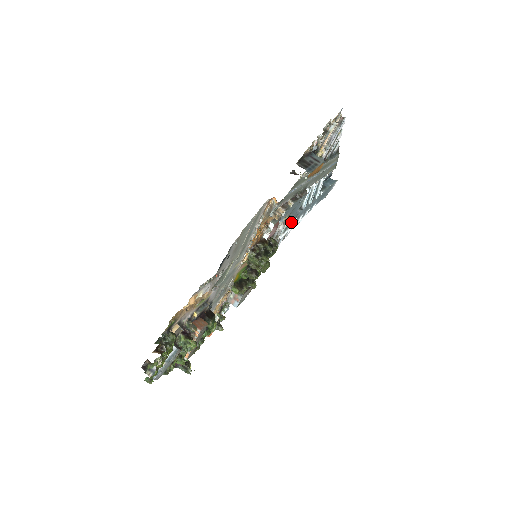
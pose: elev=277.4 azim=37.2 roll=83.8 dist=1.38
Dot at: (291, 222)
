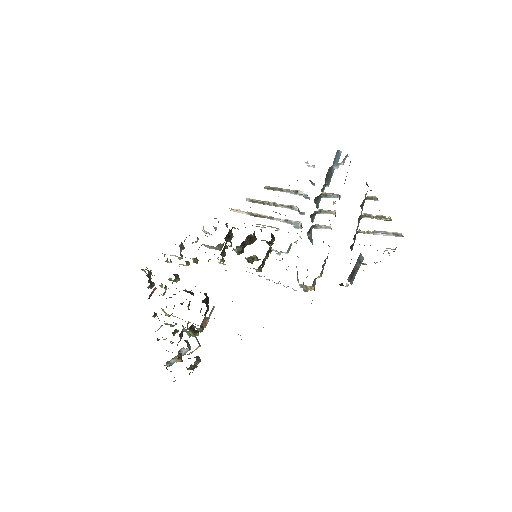
Dot at: (294, 227)
